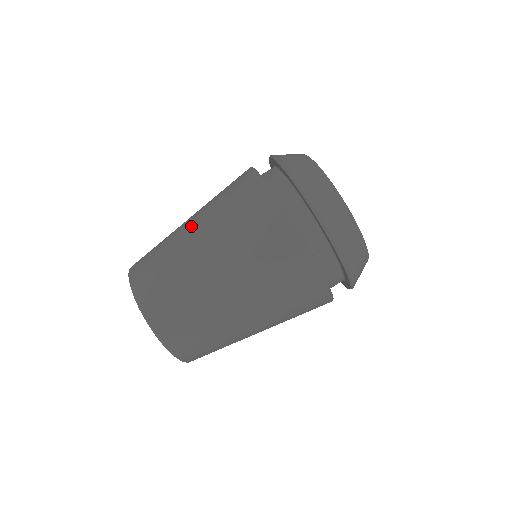
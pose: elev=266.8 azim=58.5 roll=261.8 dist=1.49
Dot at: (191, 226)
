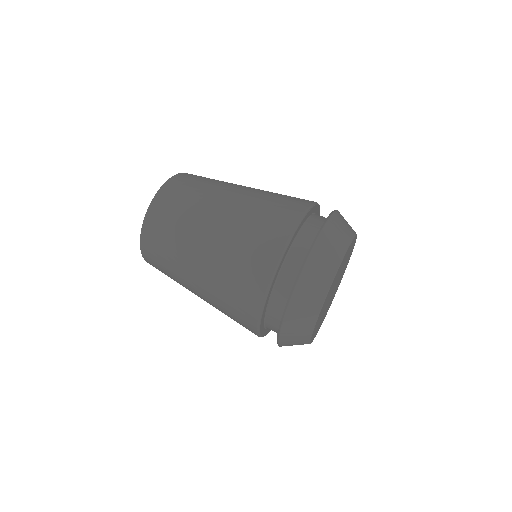
Dot at: (237, 190)
